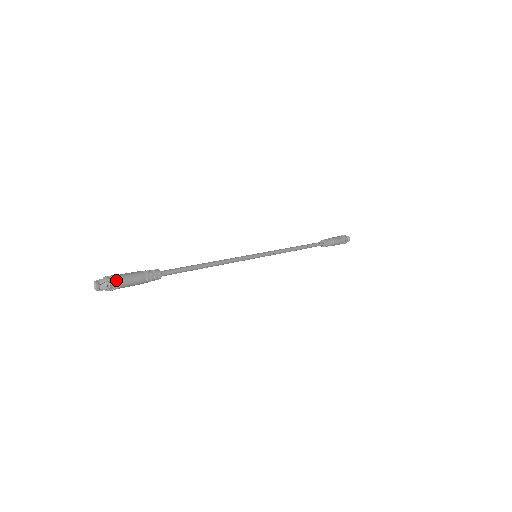
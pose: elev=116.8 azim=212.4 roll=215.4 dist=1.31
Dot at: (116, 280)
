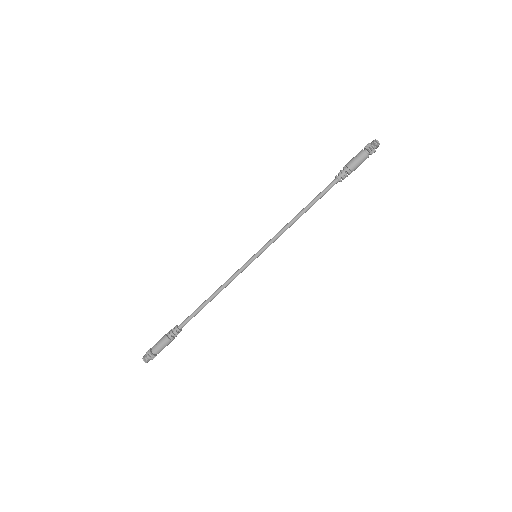
Dot at: (152, 354)
